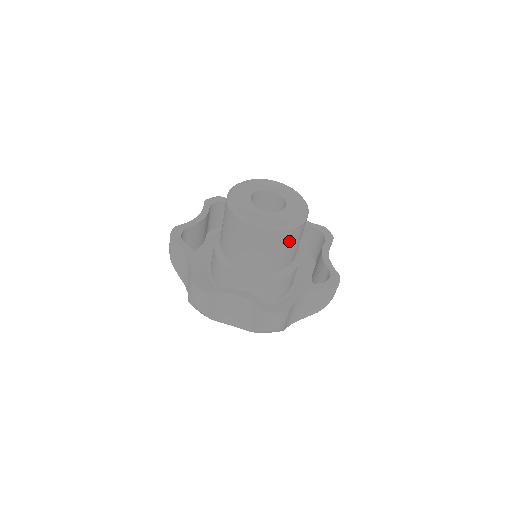
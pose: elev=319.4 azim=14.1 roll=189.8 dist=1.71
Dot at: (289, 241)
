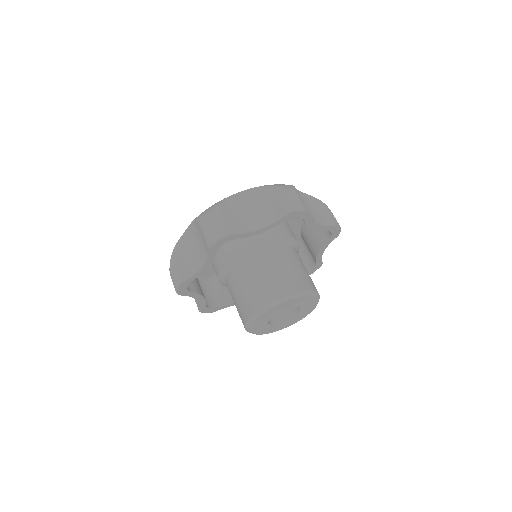
Dot at: occluded
